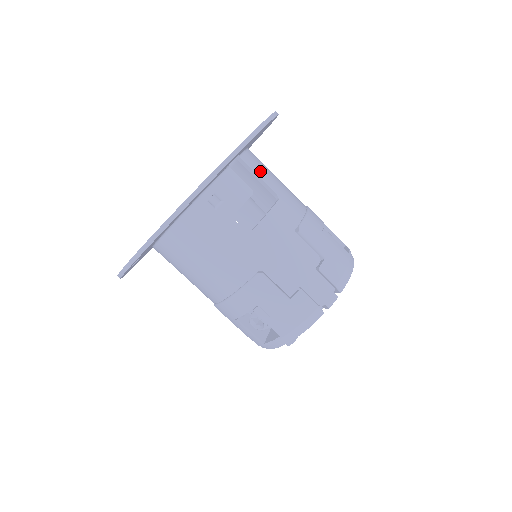
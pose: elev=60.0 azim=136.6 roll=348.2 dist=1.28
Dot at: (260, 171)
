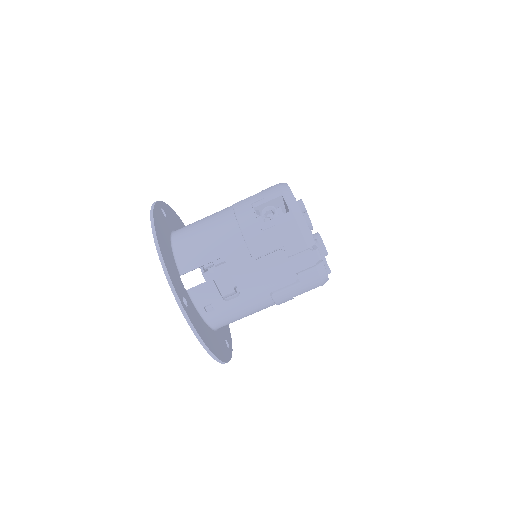
Dot at: (197, 260)
